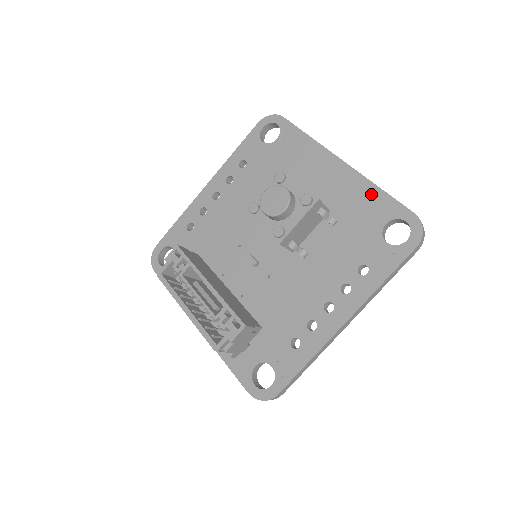
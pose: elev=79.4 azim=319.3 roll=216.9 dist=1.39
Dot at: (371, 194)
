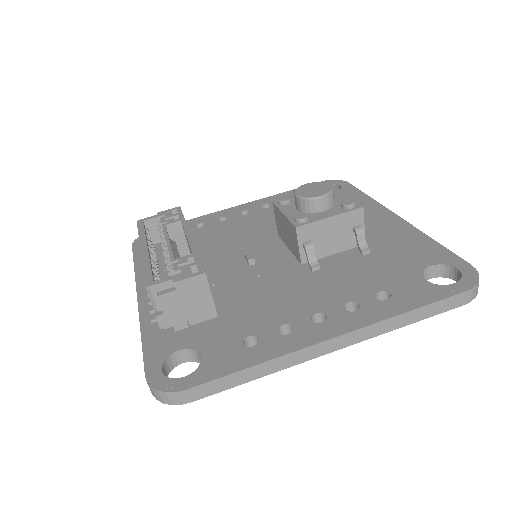
Dot at: (421, 242)
